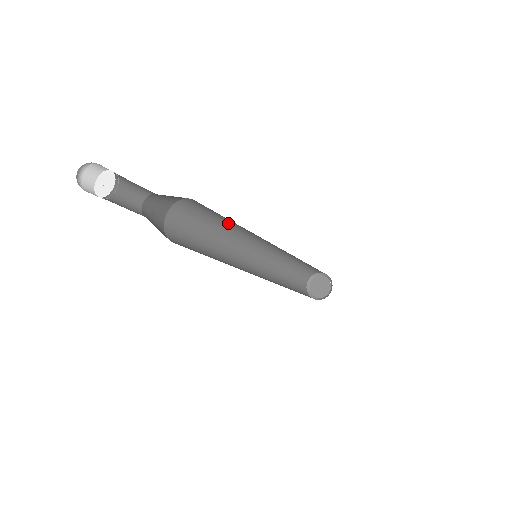
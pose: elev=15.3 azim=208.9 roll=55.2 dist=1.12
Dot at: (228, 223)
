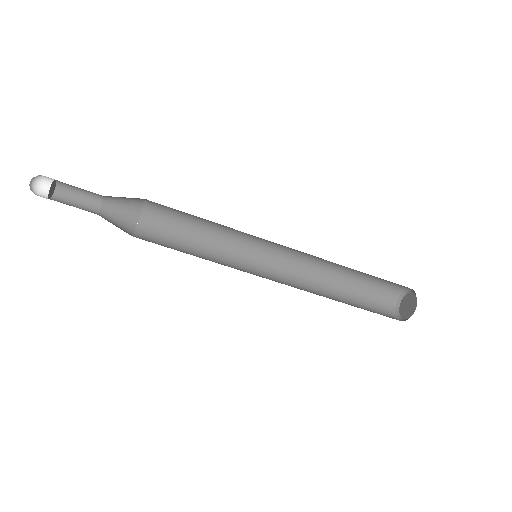
Dot at: (210, 225)
